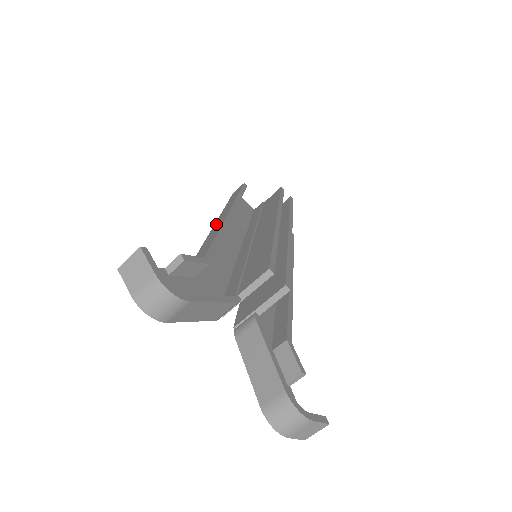
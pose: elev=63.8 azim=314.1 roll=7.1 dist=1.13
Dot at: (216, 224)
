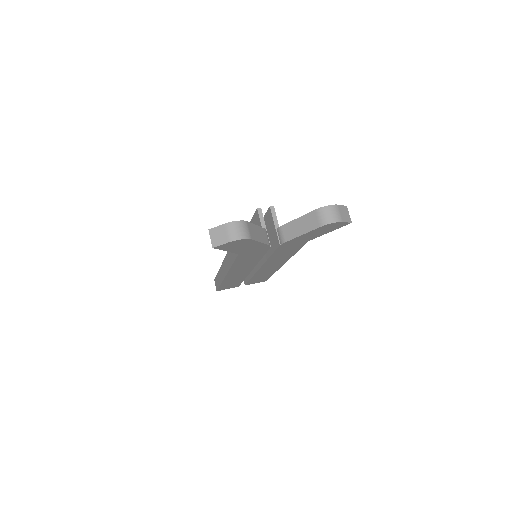
Dot at: (225, 270)
